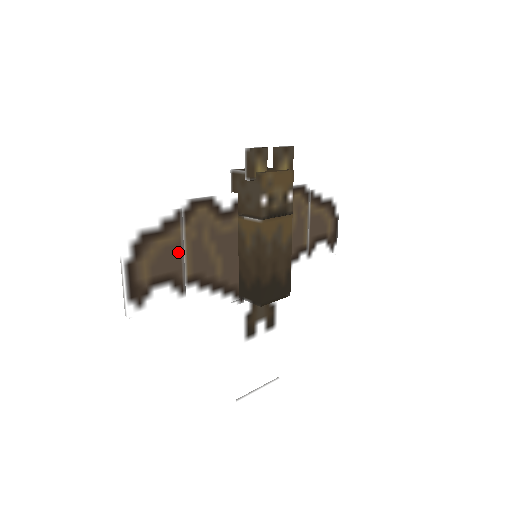
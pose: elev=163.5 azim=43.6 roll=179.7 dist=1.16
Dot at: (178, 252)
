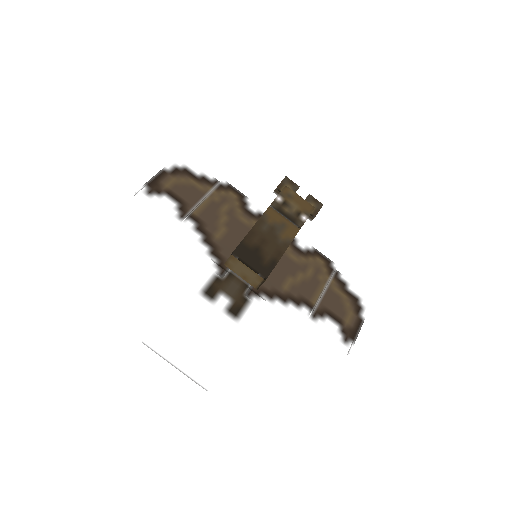
Dot at: (199, 197)
